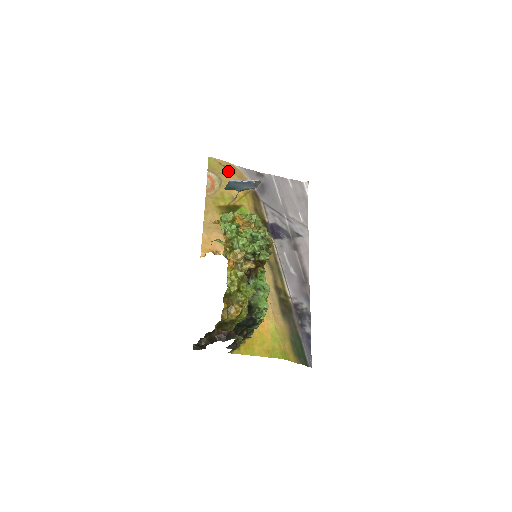
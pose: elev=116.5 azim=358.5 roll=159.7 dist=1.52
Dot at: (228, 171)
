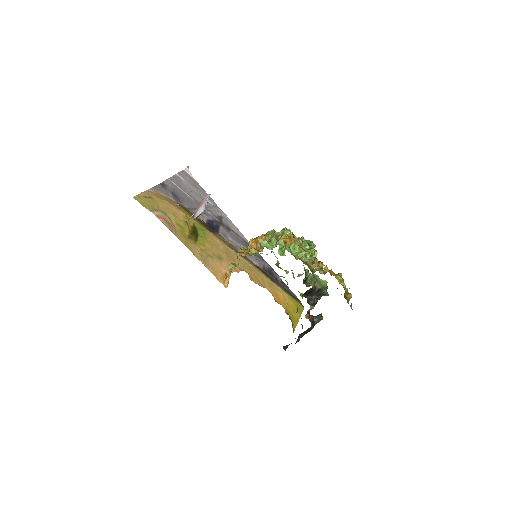
Dot at: (157, 200)
